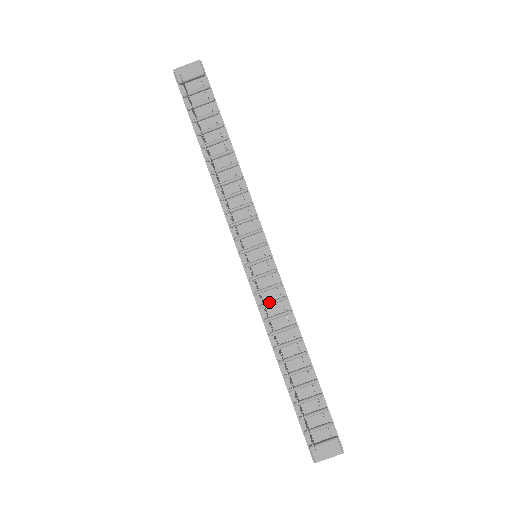
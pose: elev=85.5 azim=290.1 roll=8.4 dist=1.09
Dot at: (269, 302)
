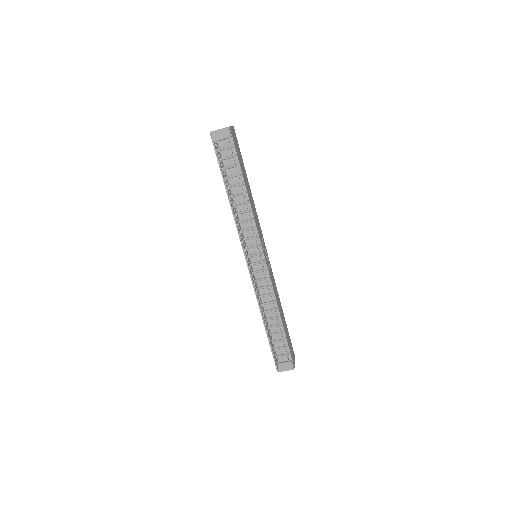
Dot at: (261, 287)
